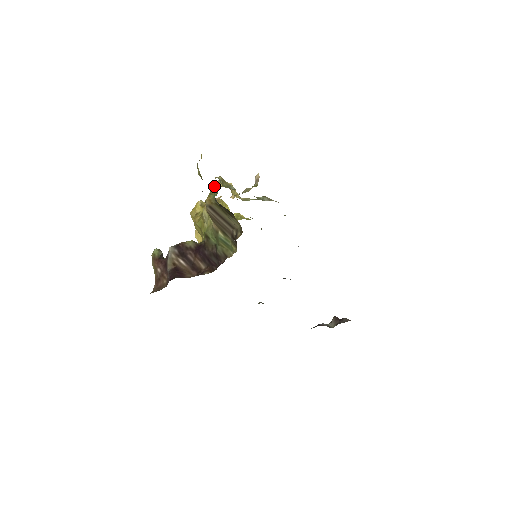
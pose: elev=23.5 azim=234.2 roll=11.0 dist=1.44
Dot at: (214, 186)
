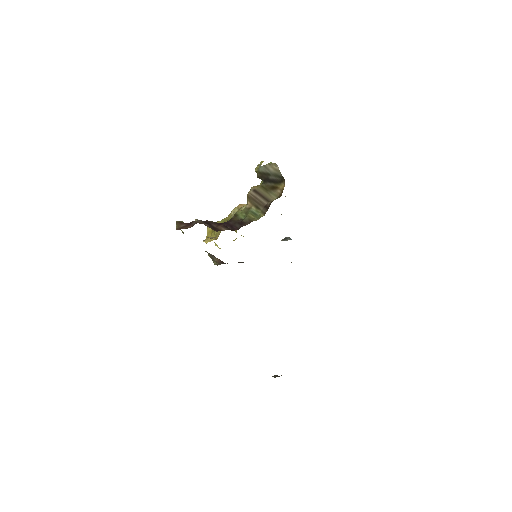
Dot at: occluded
